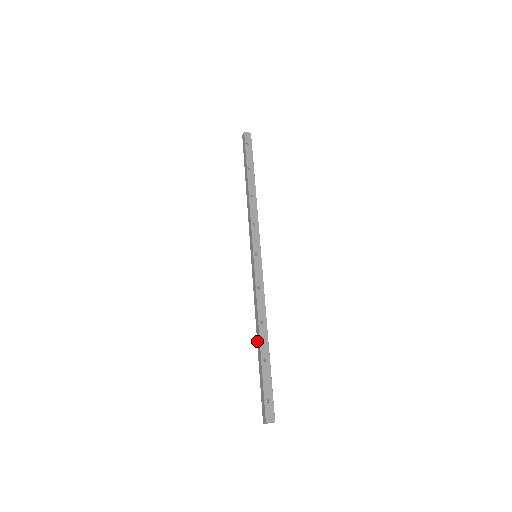
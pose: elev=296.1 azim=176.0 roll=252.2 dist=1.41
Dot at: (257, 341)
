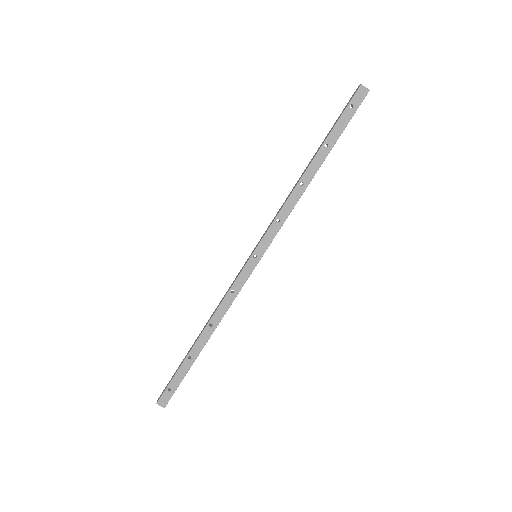
Dot at: occluded
